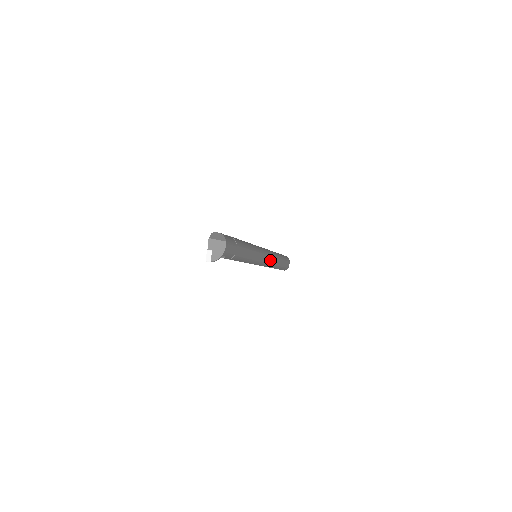
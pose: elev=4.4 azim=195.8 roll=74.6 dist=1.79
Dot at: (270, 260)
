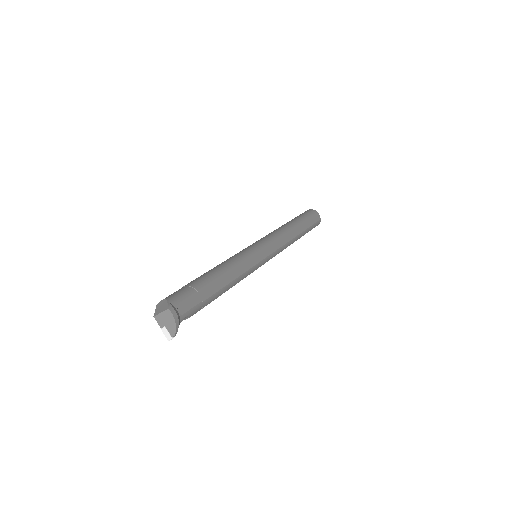
Dot at: (278, 244)
